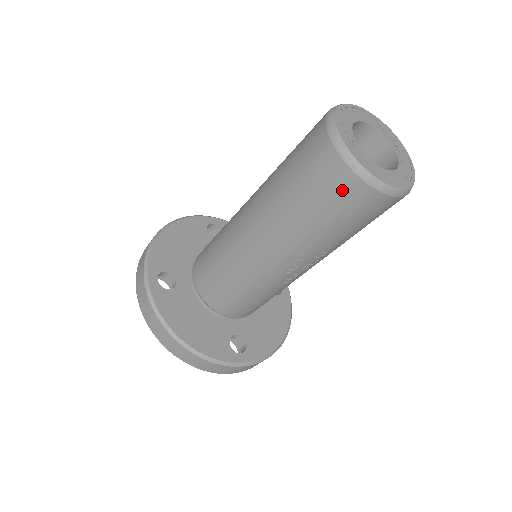
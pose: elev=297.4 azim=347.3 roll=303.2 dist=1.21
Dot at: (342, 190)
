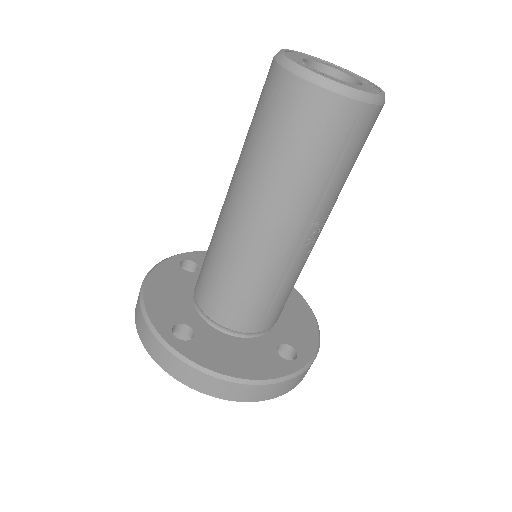
Dot at: (335, 121)
